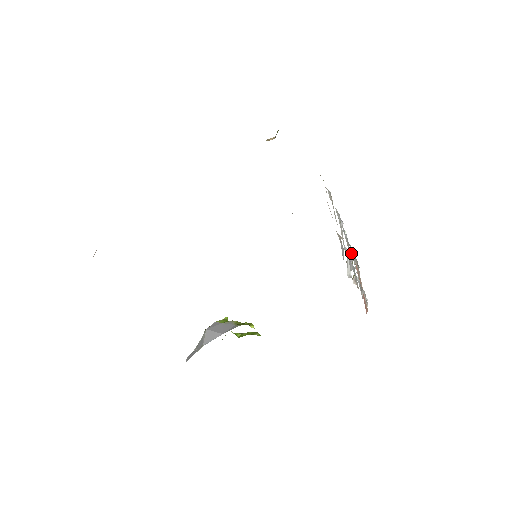
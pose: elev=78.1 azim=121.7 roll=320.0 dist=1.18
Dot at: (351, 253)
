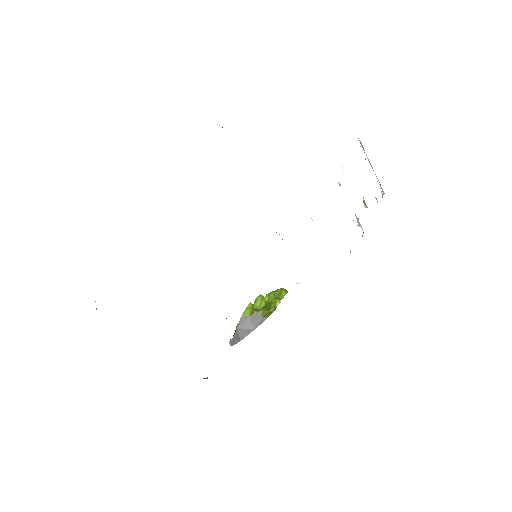
Dot at: occluded
